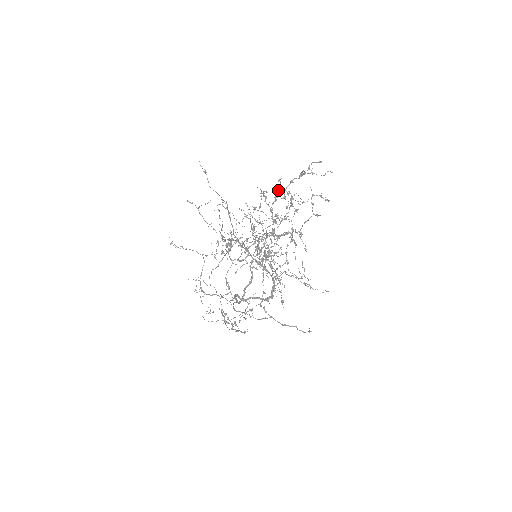
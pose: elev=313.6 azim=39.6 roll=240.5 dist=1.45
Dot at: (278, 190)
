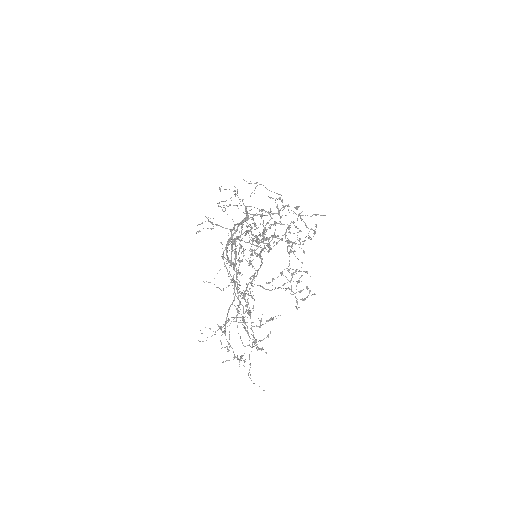
Dot at: occluded
